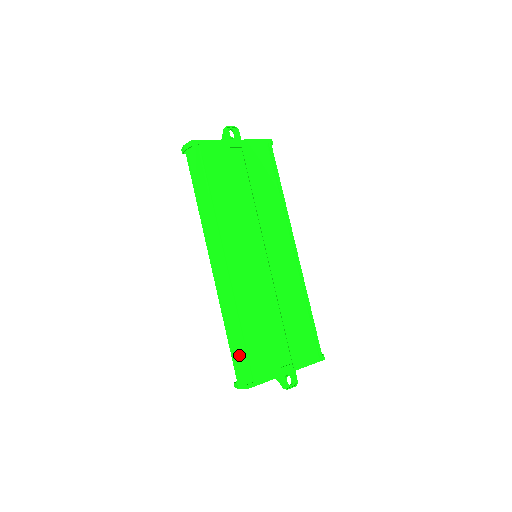
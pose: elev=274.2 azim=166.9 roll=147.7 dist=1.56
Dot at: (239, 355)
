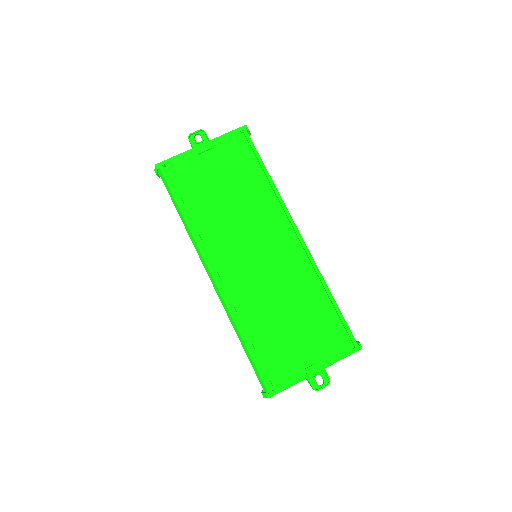
Dot at: (253, 365)
